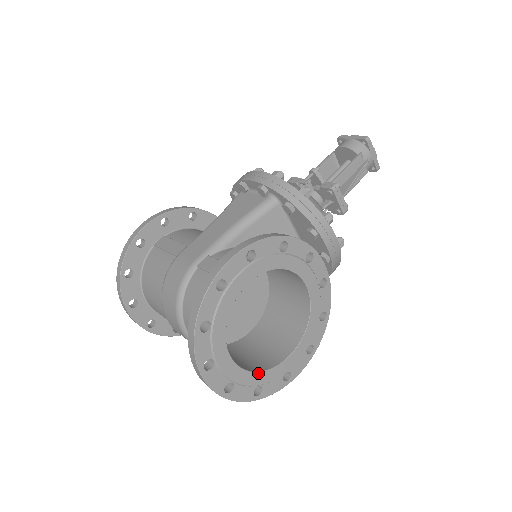
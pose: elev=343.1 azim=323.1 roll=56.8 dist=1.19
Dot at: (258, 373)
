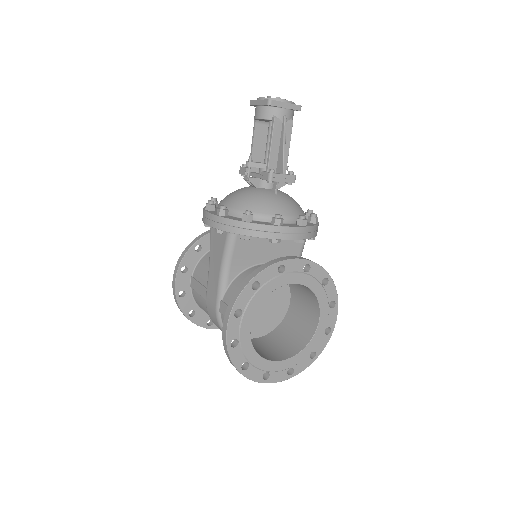
Dot at: (304, 350)
